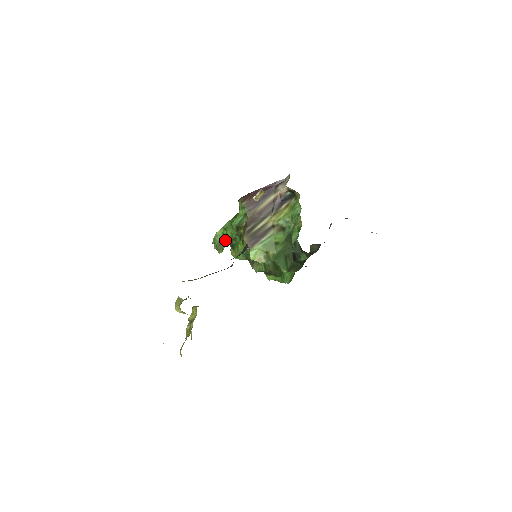
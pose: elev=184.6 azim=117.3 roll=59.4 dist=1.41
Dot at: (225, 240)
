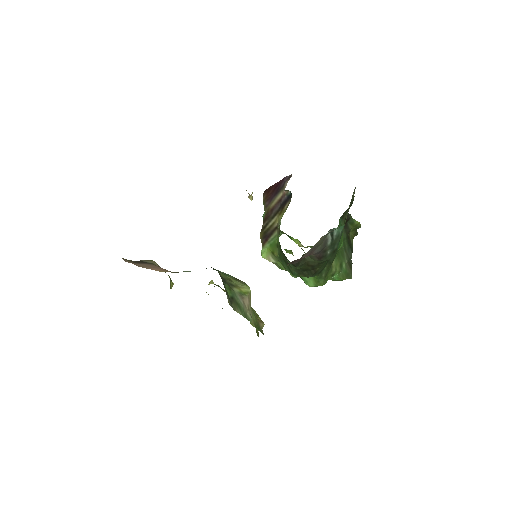
Dot at: occluded
